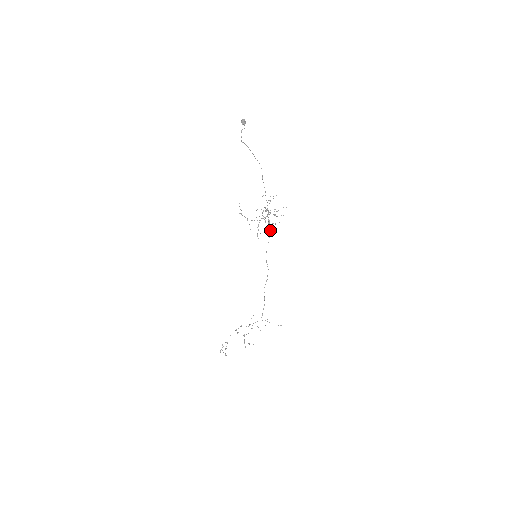
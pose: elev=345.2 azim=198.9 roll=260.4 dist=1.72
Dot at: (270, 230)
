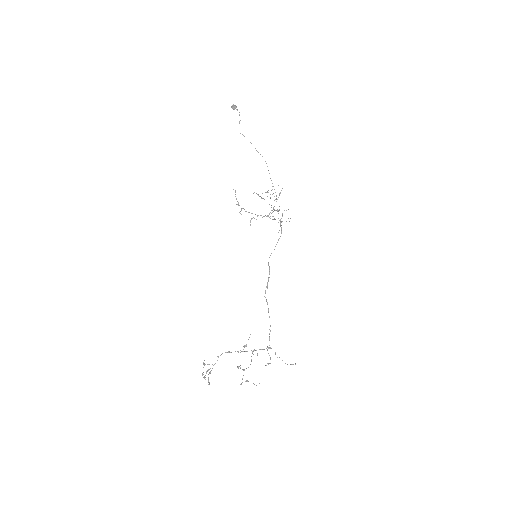
Dot at: occluded
